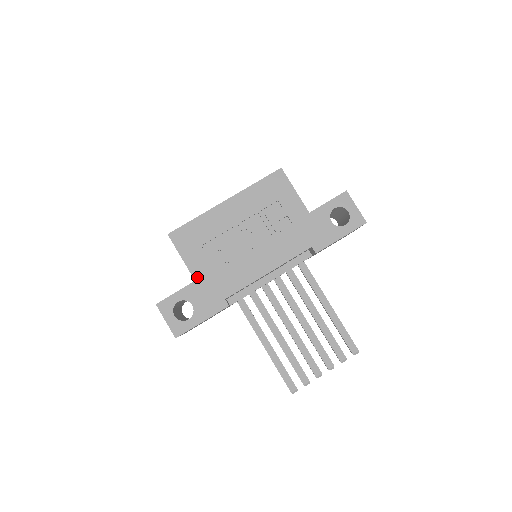
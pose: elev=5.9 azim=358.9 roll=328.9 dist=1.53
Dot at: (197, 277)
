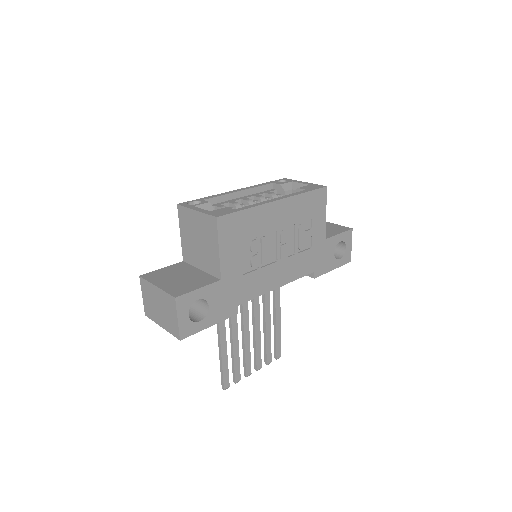
Dot at: (224, 276)
